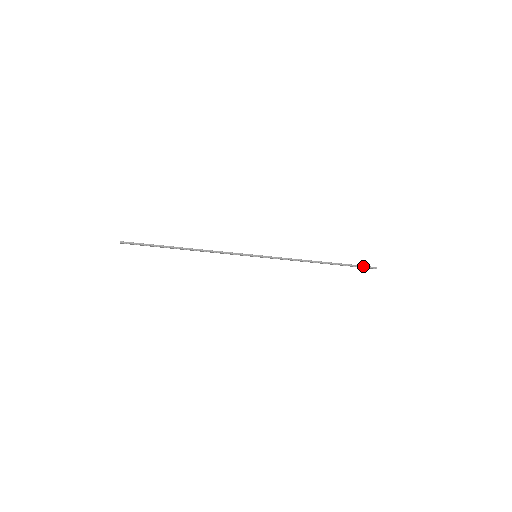
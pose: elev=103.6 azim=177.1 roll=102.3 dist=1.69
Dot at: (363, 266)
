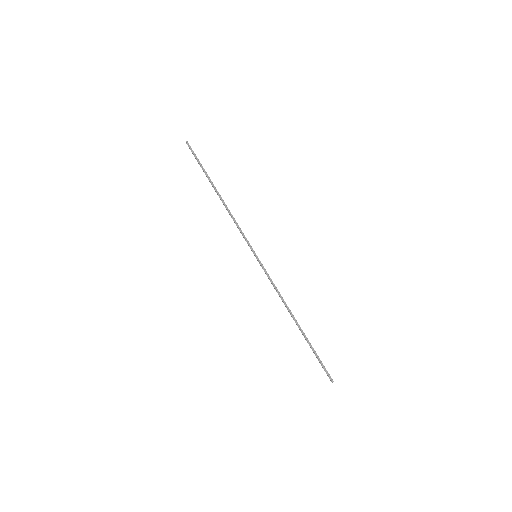
Dot at: occluded
